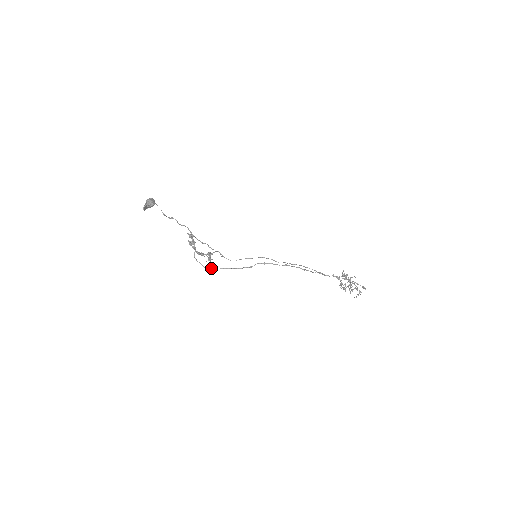
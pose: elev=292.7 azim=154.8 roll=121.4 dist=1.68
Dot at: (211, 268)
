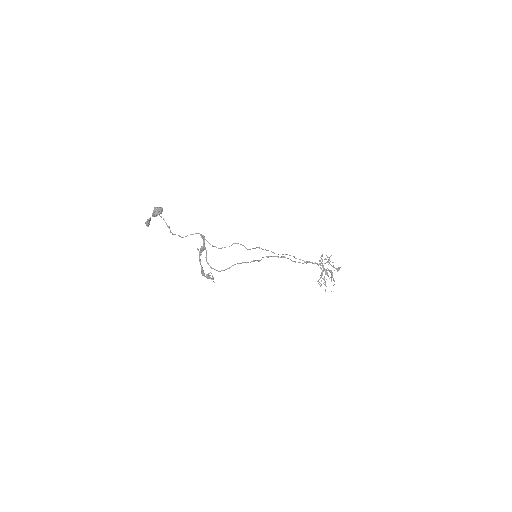
Dot at: (229, 267)
